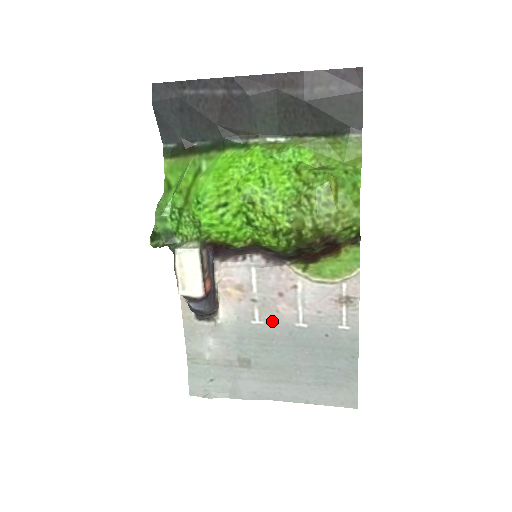
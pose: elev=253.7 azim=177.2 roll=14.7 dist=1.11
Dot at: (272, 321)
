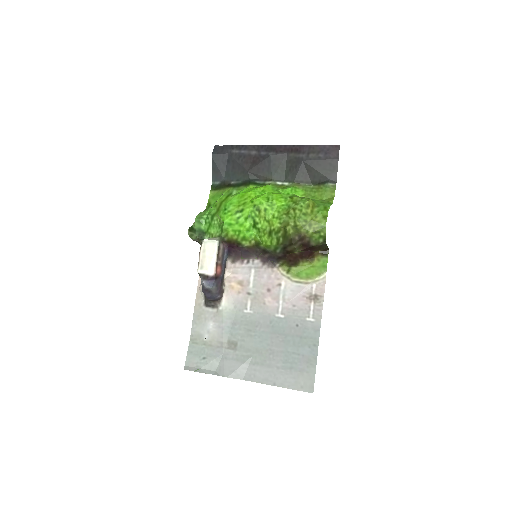
Dot at: (259, 311)
